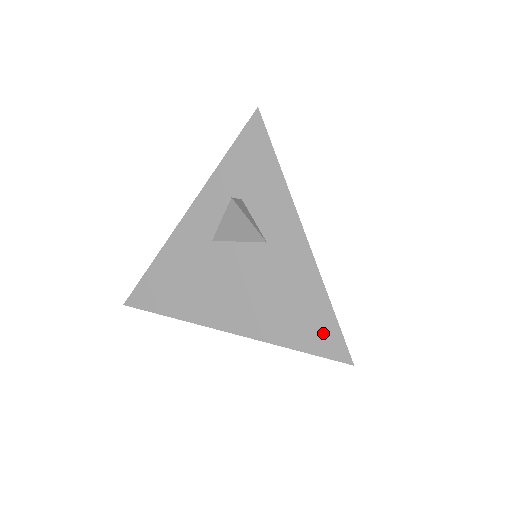
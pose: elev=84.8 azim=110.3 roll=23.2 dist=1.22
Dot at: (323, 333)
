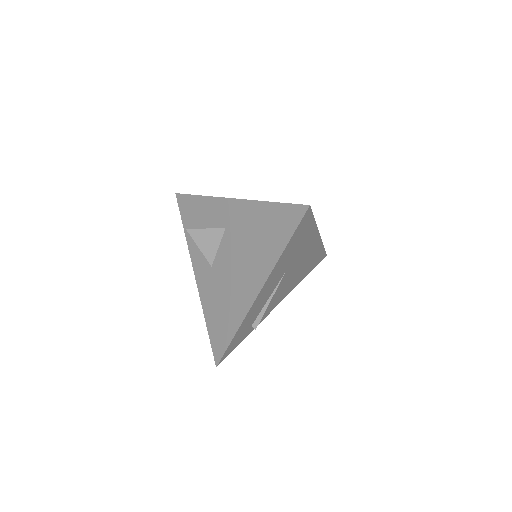
Dot at: (283, 218)
